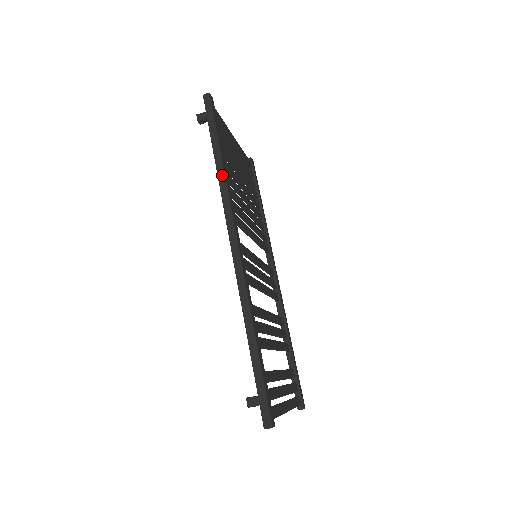
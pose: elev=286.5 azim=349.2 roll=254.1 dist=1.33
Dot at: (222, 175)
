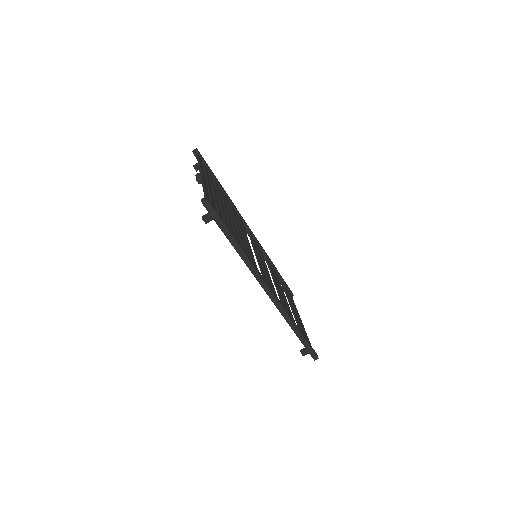
Dot at: (245, 258)
